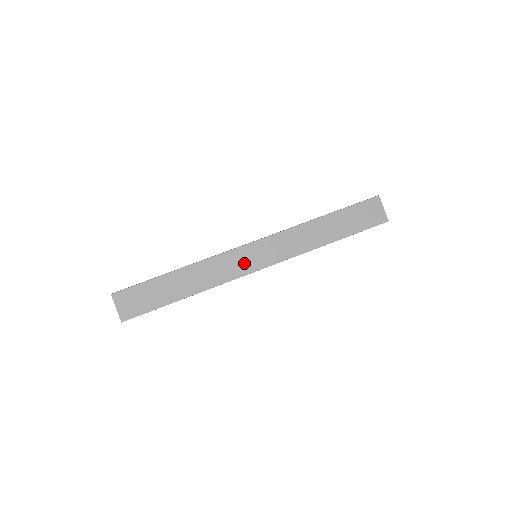
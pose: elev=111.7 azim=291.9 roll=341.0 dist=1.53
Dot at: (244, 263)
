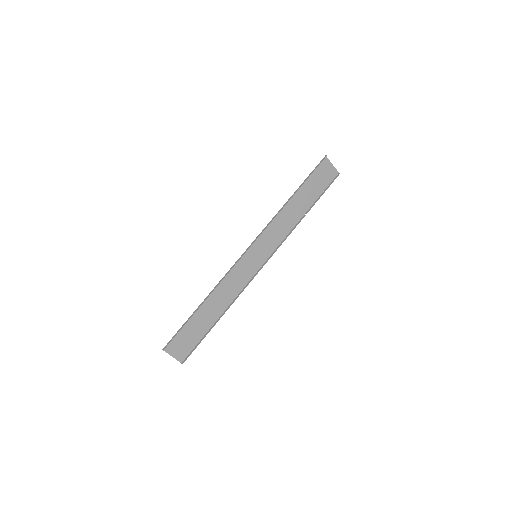
Dot at: (250, 266)
